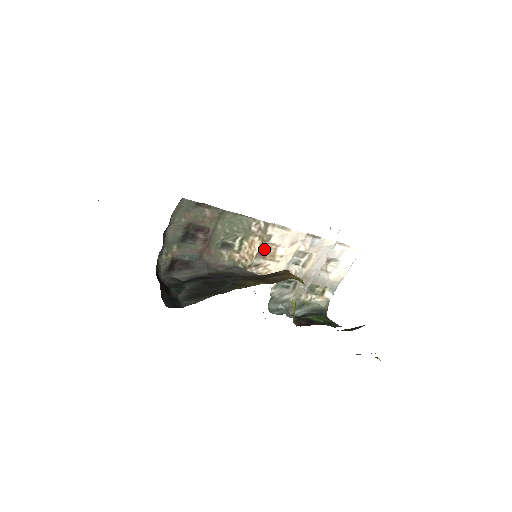
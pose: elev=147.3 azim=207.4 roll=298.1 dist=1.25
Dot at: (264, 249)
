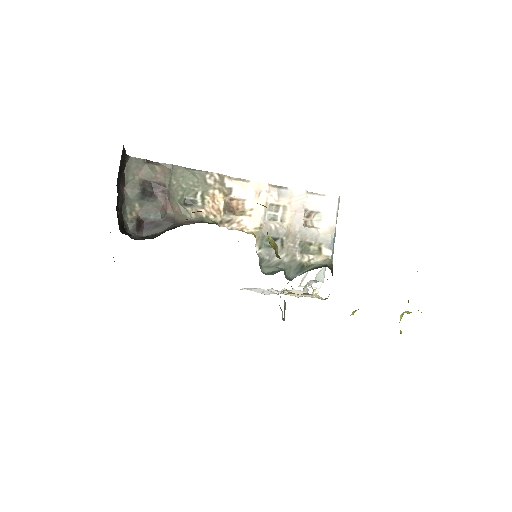
Dot at: (232, 206)
